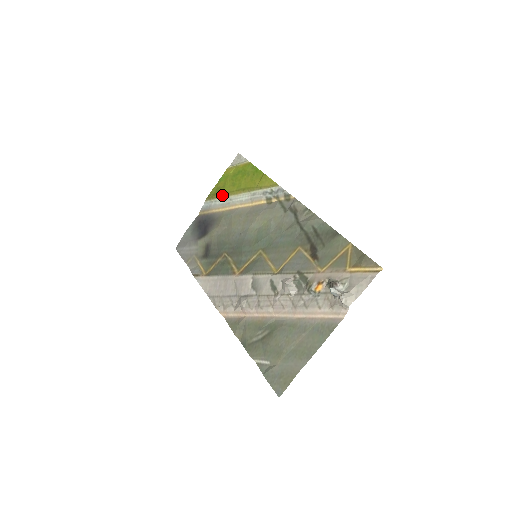
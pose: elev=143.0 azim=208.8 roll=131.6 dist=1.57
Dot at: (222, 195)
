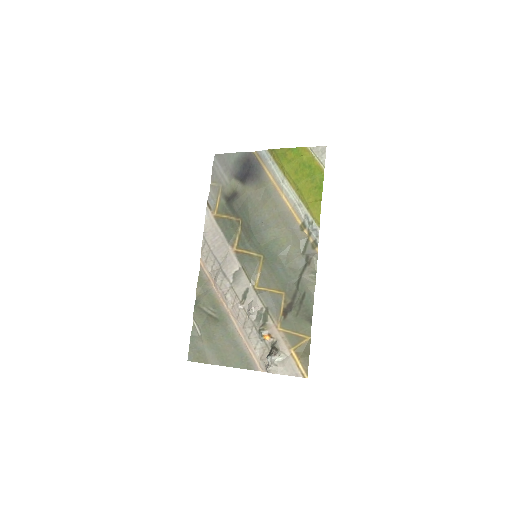
Dot at: (281, 167)
